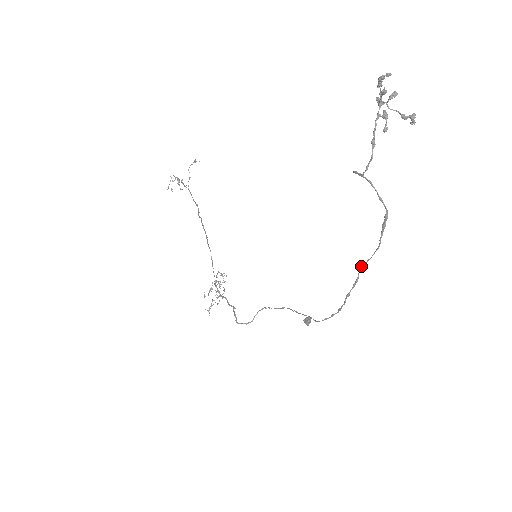
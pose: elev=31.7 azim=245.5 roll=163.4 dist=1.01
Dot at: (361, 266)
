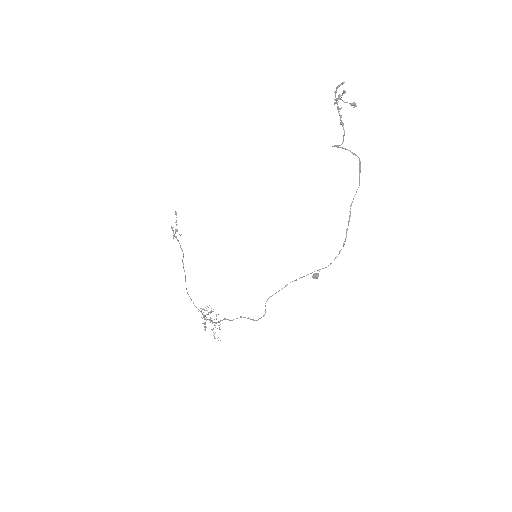
Dot at: (350, 205)
